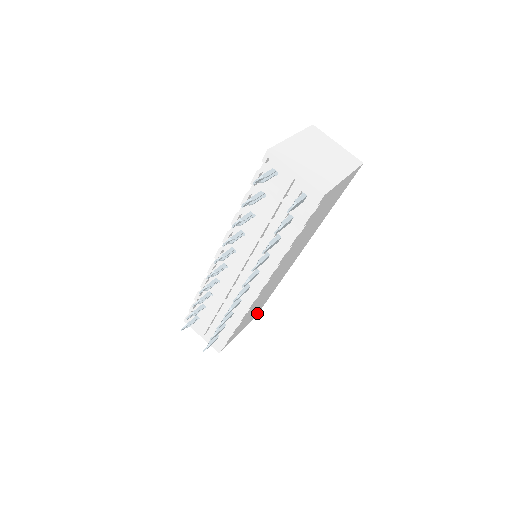
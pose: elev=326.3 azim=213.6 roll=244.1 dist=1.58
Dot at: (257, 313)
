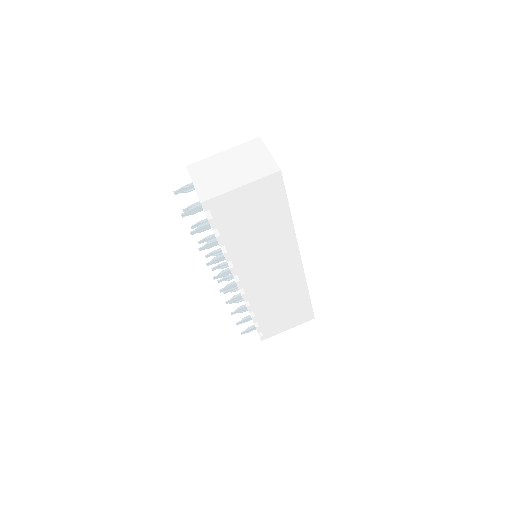
Dot at: (310, 314)
